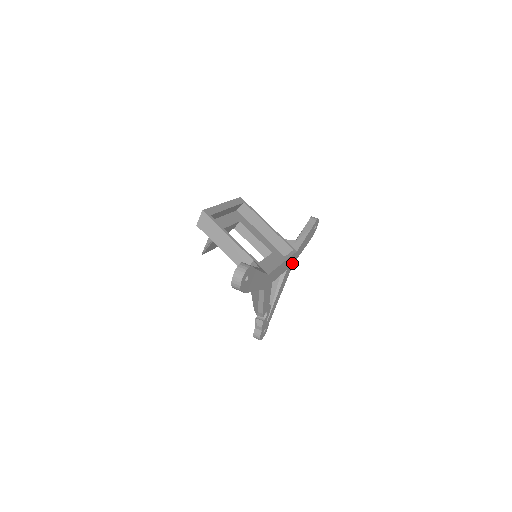
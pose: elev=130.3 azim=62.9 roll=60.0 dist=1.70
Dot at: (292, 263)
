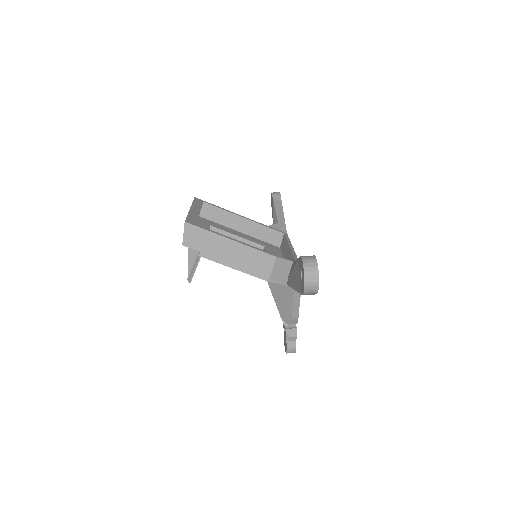
Dot at: occluded
